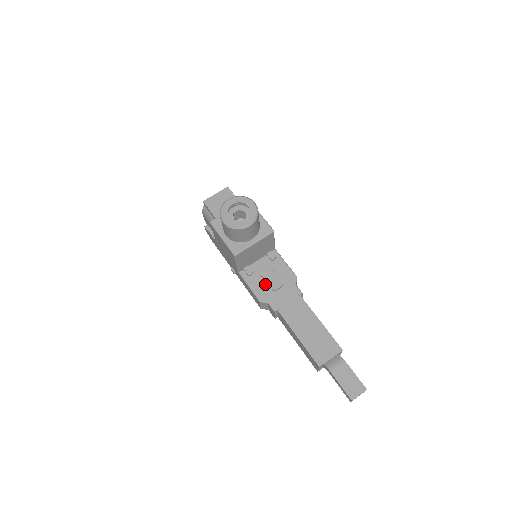
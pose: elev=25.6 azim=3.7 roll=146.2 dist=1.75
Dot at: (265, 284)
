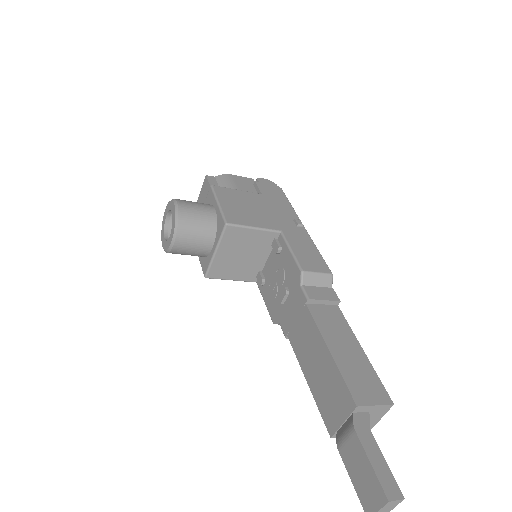
Dot at: (274, 295)
